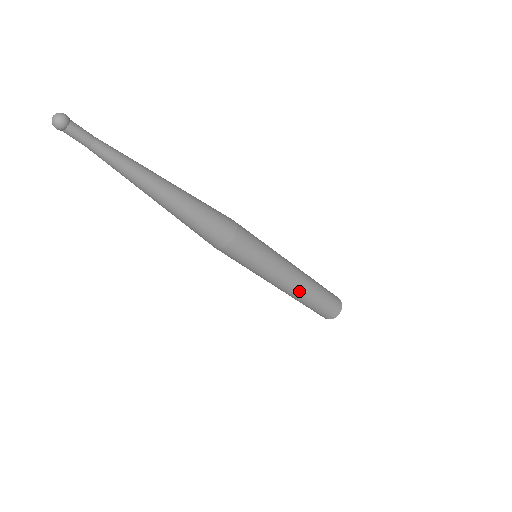
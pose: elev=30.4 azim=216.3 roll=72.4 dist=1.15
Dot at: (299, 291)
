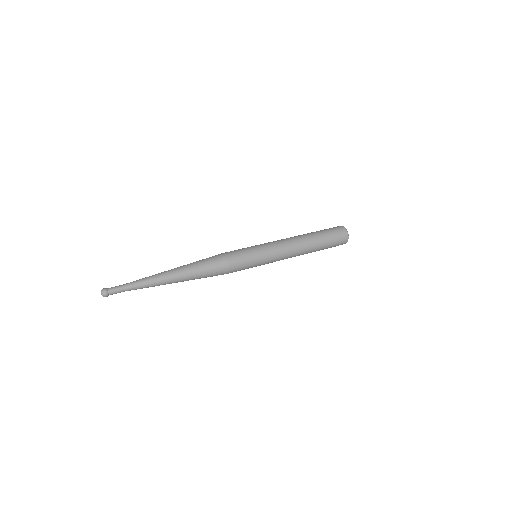
Dot at: occluded
